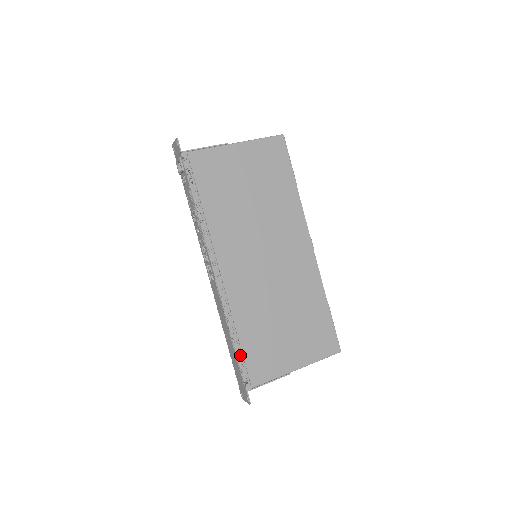
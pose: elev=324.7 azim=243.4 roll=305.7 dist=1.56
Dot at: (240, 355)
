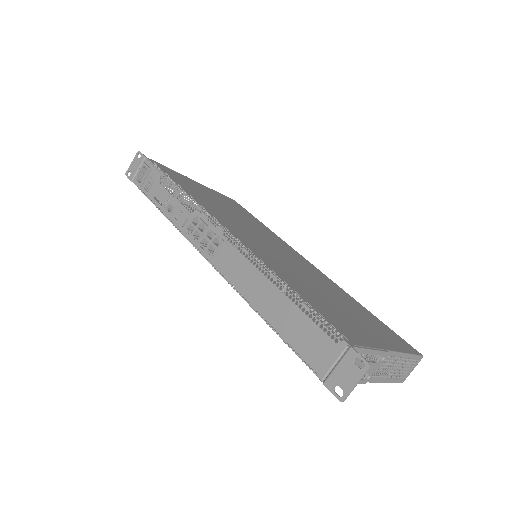
Dot at: (306, 303)
